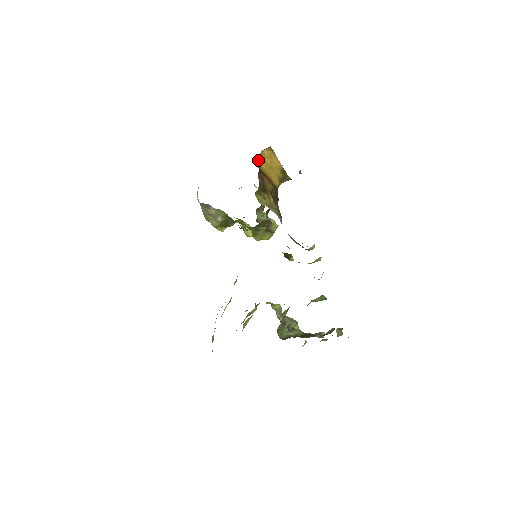
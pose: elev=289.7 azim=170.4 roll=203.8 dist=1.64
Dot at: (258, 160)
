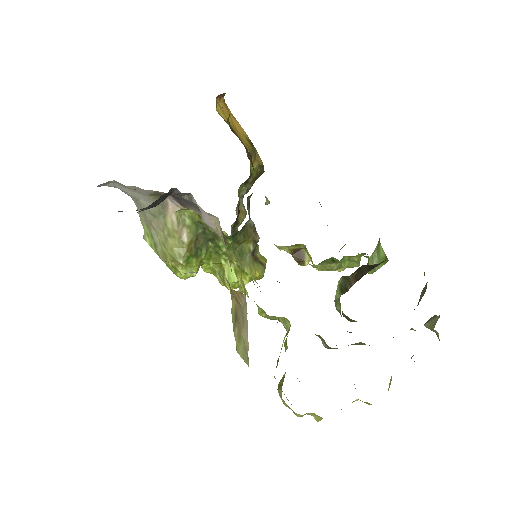
Dot at: (216, 106)
